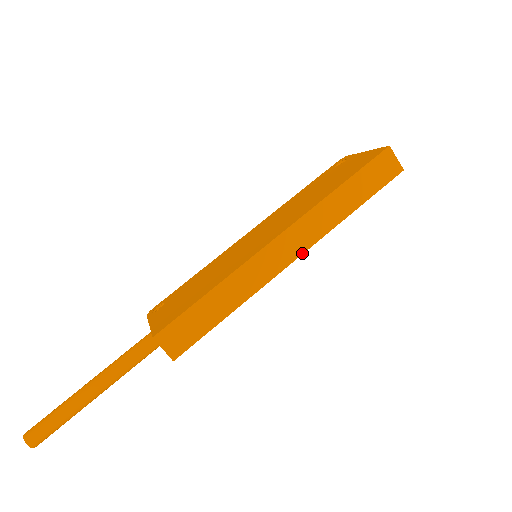
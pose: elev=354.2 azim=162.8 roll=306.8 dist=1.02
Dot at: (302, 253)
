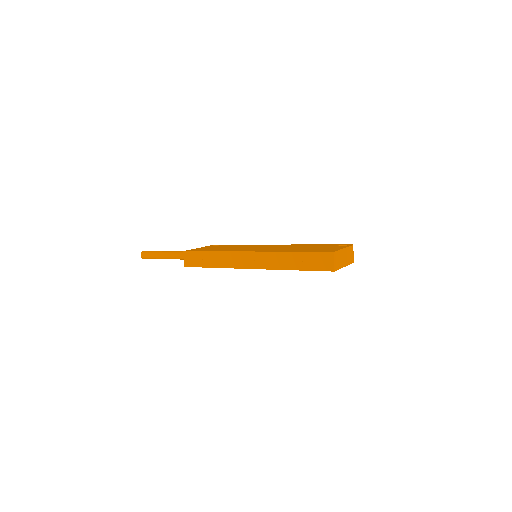
Dot at: (256, 268)
